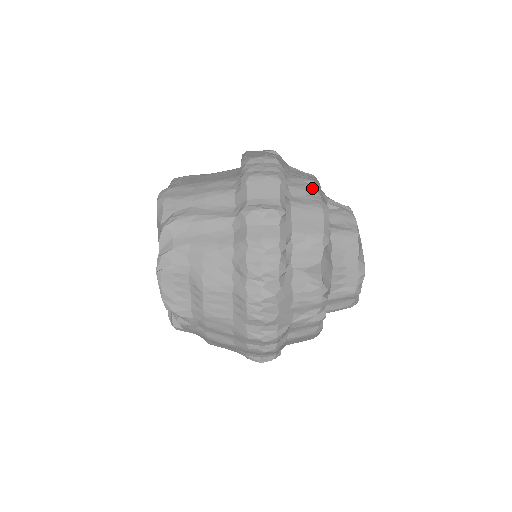
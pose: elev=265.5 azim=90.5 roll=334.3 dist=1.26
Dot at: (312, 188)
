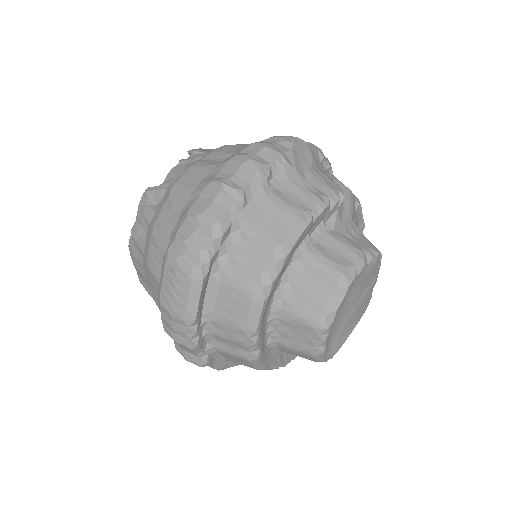
Dot at: occluded
